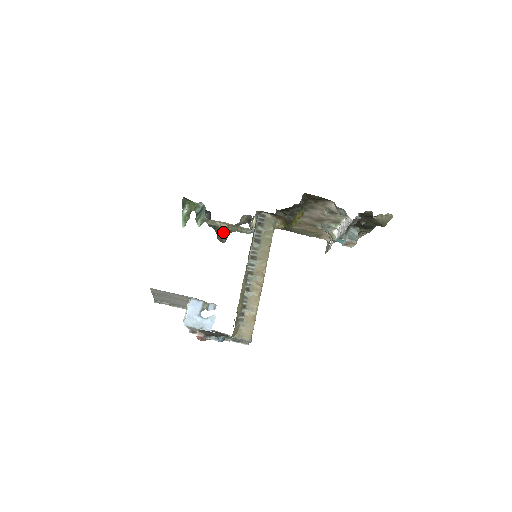
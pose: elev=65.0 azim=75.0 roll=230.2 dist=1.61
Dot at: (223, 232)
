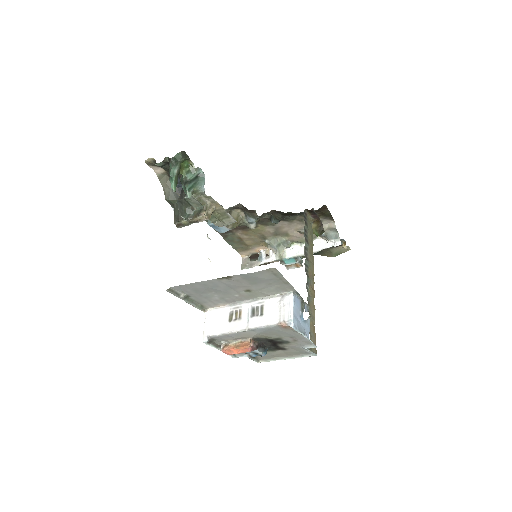
Dot at: (209, 215)
